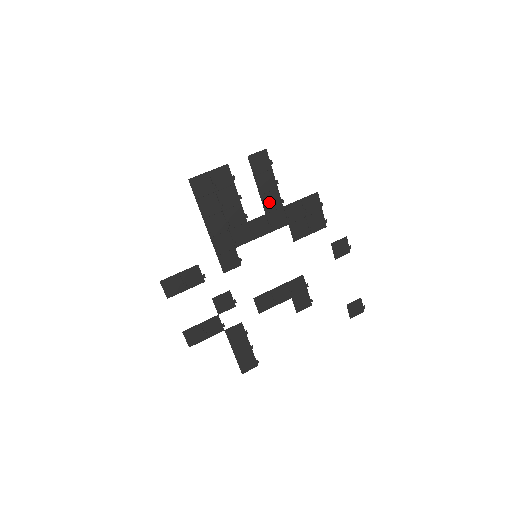
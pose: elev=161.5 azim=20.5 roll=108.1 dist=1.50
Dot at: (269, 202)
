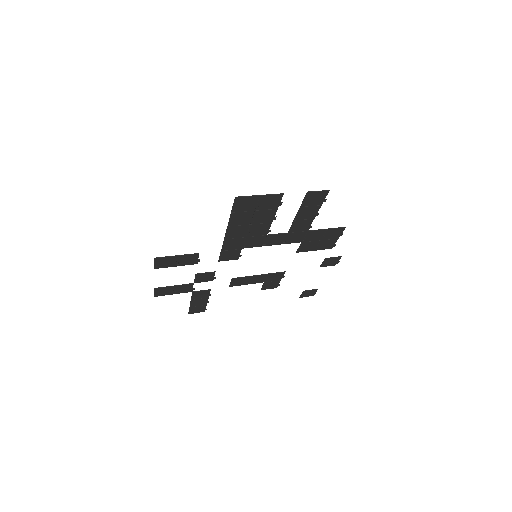
Dot at: (298, 226)
